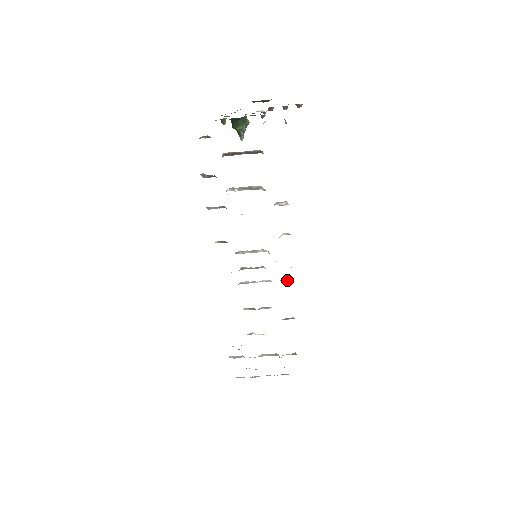
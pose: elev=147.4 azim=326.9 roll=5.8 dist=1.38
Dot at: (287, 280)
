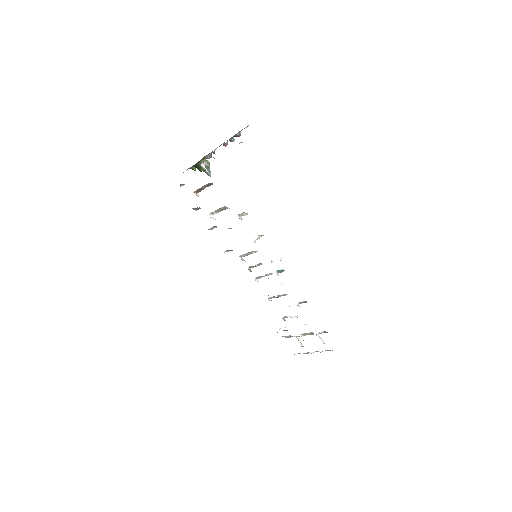
Dot at: (283, 271)
